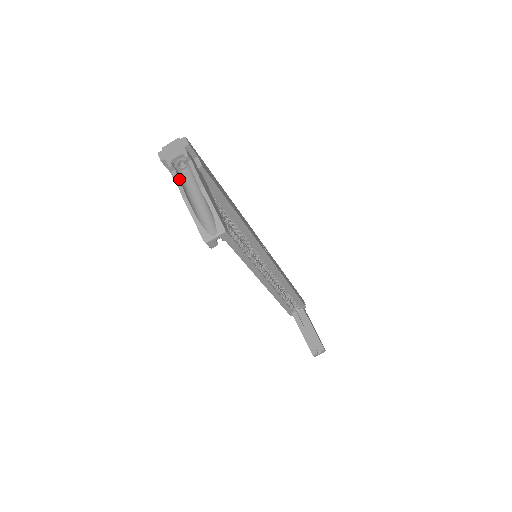
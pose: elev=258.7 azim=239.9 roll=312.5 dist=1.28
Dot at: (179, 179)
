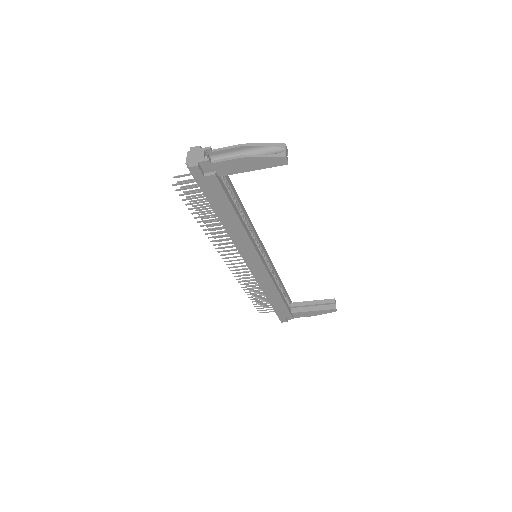
Dot at: (222, 159)
